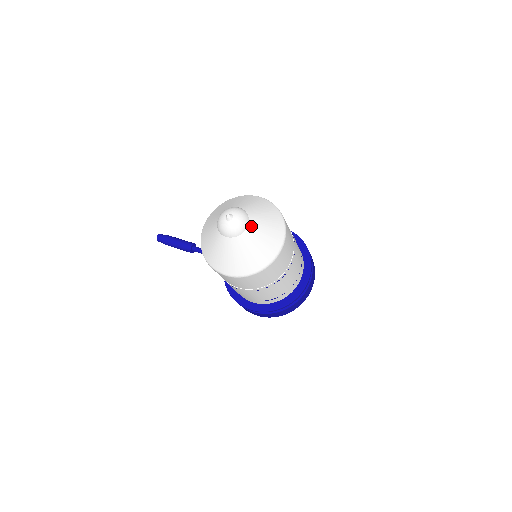
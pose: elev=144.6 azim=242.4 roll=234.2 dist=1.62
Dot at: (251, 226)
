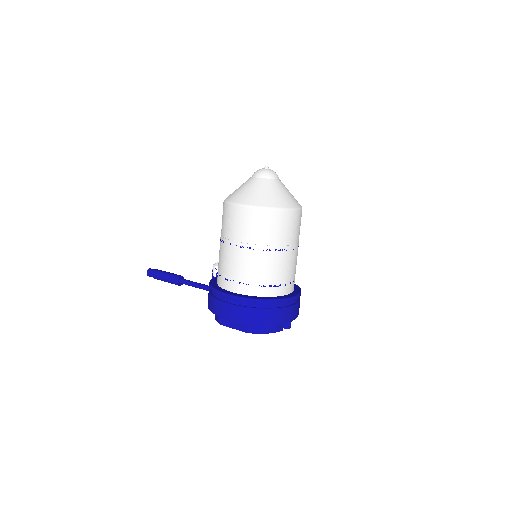
Dot at: (280, 182)
